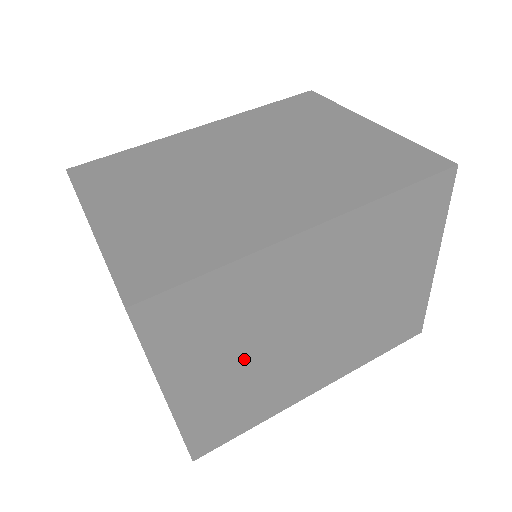
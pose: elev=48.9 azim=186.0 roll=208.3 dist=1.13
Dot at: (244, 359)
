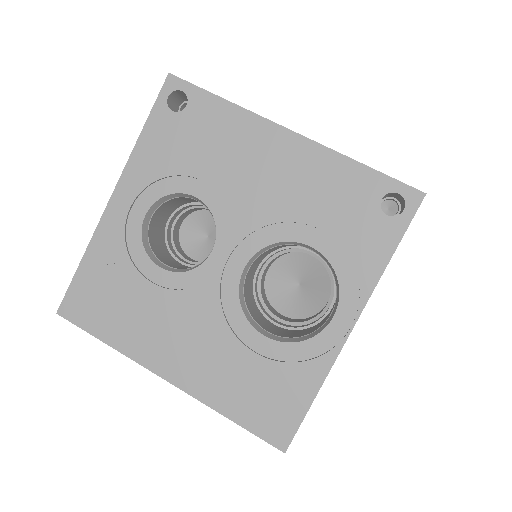
Dot at: occluded
